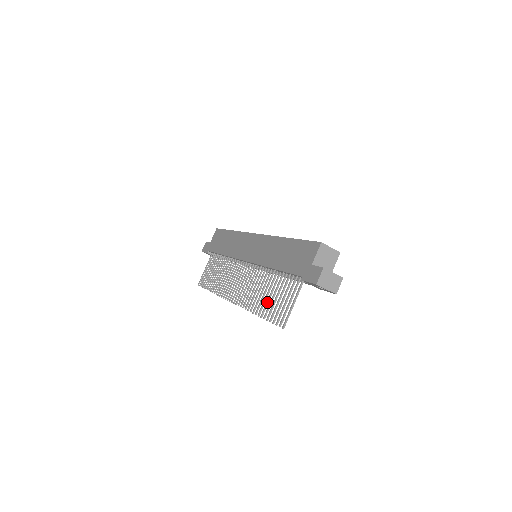
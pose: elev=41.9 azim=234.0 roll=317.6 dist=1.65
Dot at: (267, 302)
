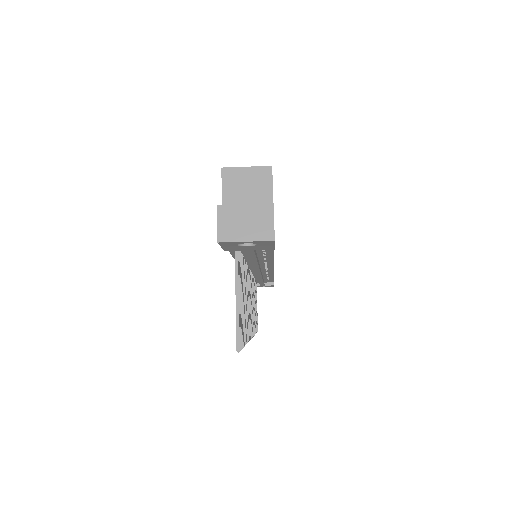
Dot at: occluded
